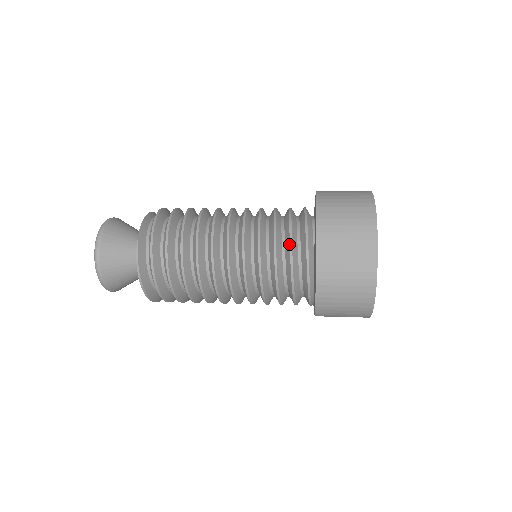
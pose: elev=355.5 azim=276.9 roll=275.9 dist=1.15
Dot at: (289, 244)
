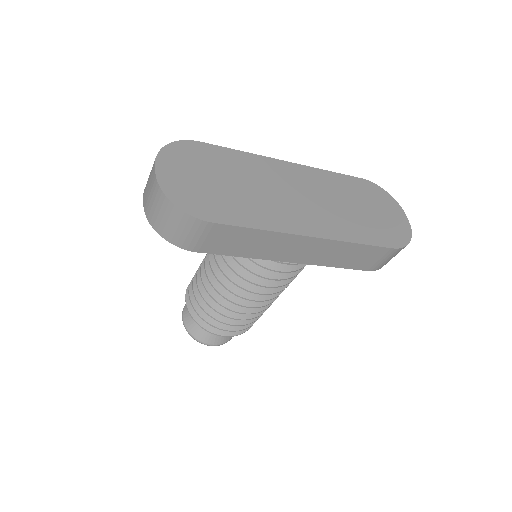
Dot at: occluded
